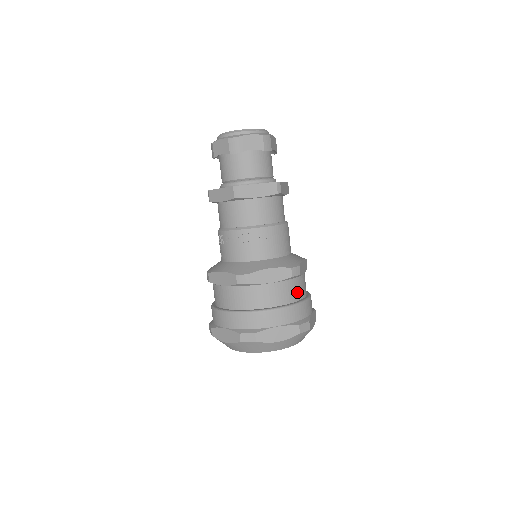
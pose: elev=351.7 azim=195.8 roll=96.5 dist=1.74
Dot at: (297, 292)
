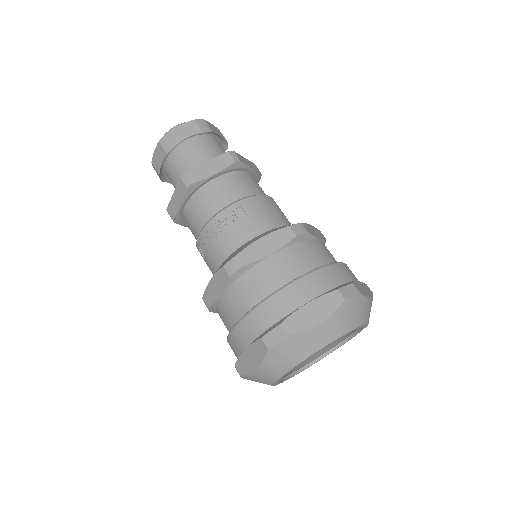
Dot at: (317, 257)
